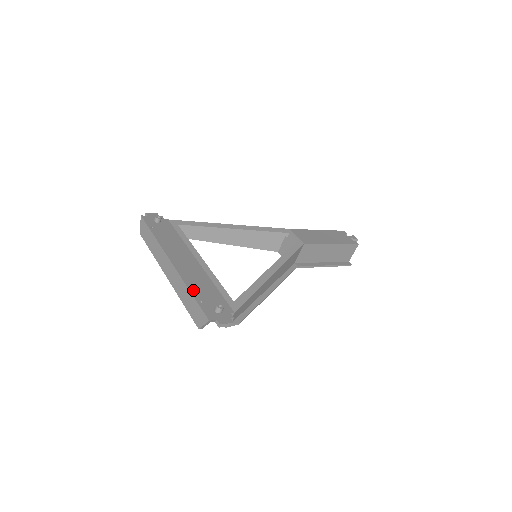
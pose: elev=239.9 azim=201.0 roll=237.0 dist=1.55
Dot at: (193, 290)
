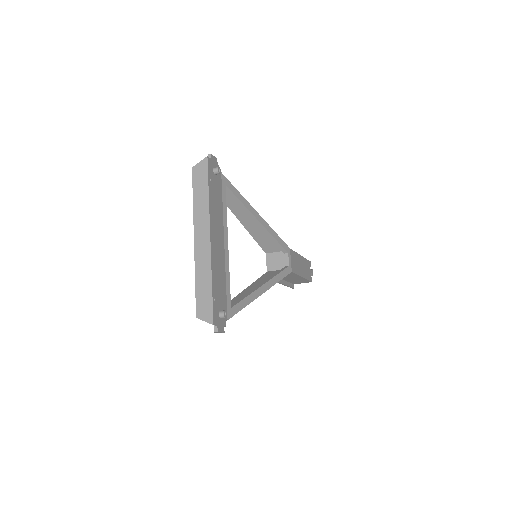
Dot at: (214, 282)
